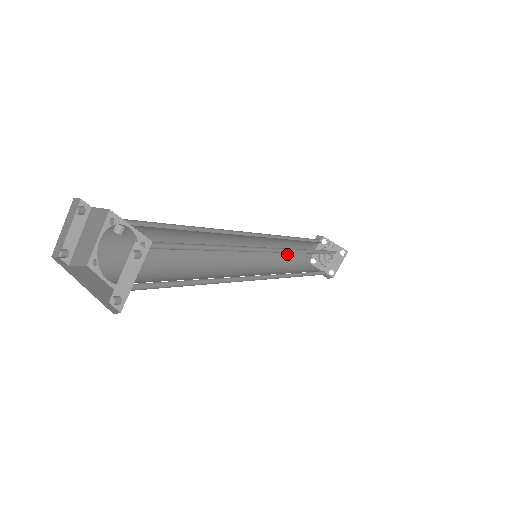
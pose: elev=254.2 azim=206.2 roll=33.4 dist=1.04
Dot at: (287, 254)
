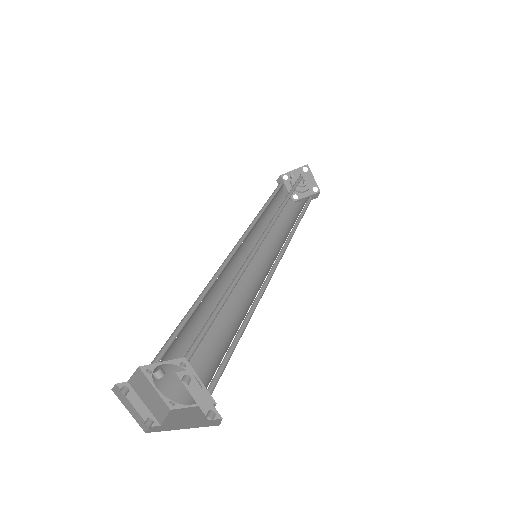
Dot at: occluded
